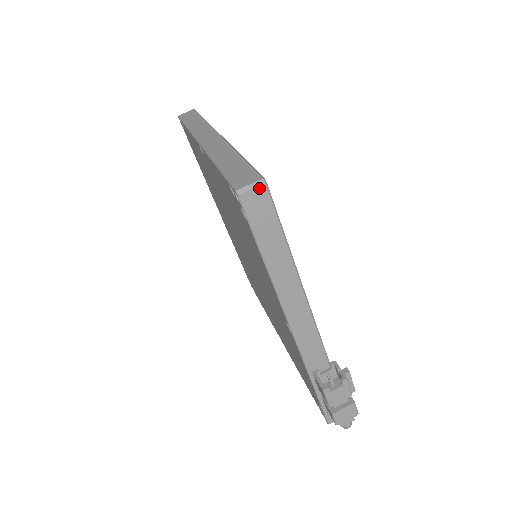
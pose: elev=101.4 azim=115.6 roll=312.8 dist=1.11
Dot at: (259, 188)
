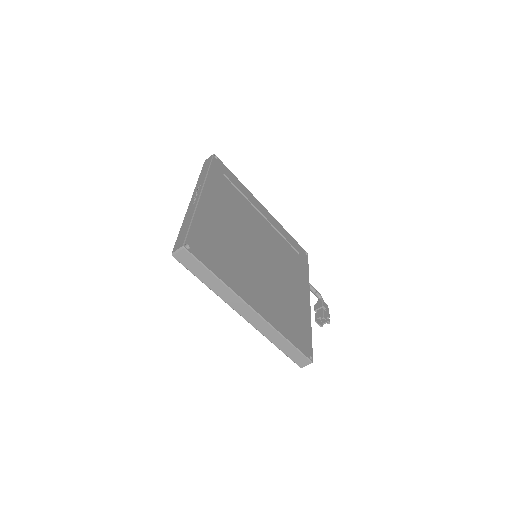
Dot at: (310, 363)
